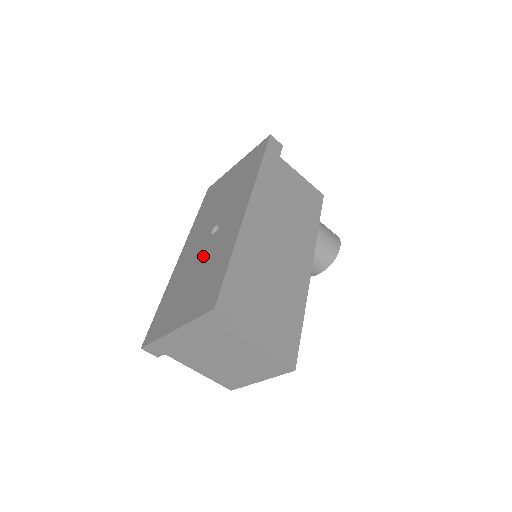
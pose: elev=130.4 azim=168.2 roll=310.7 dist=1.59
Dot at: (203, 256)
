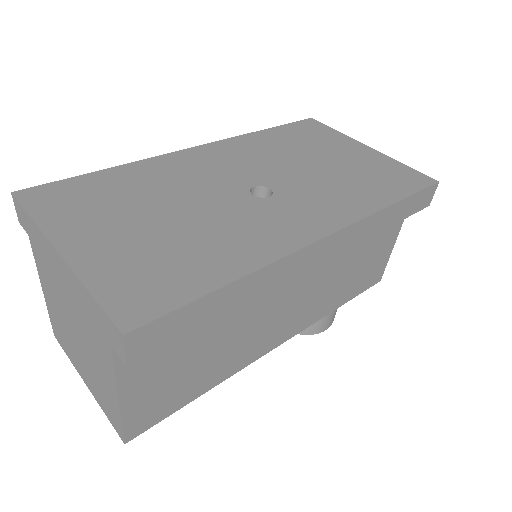
Dot at: (211, 204)
